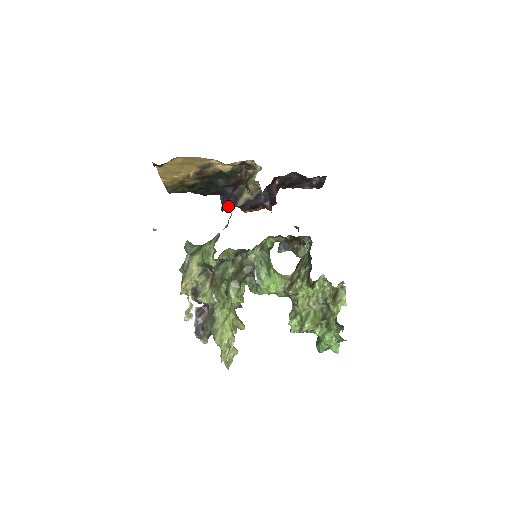
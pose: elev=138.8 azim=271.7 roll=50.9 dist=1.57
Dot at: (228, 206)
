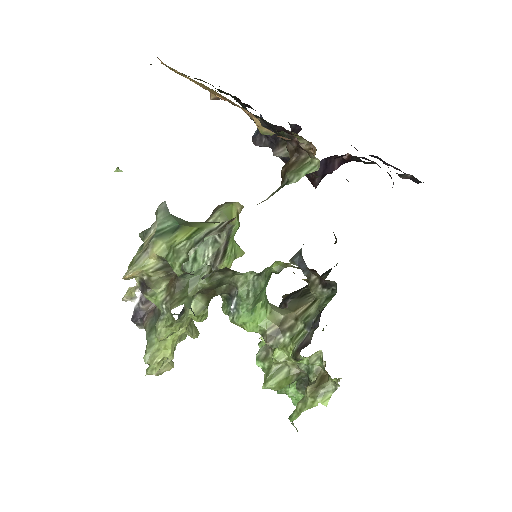
Dot at: (262, 142)
